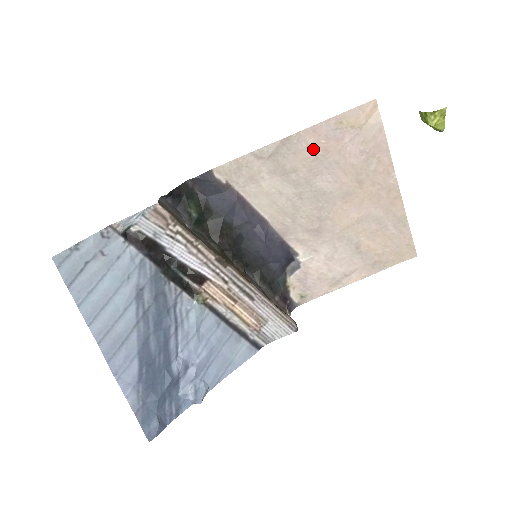
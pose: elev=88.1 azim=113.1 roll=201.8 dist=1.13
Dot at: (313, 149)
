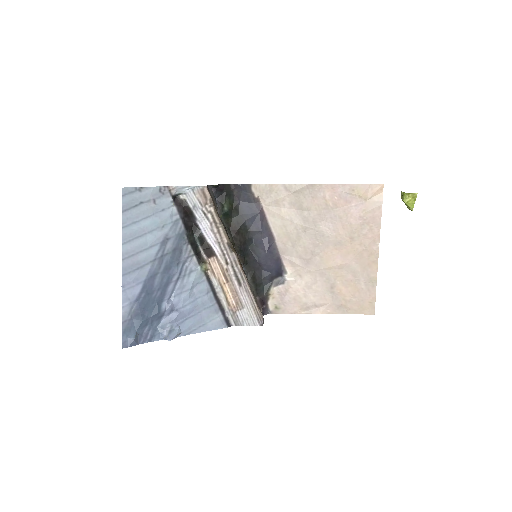
Dot at: (327, 200)
